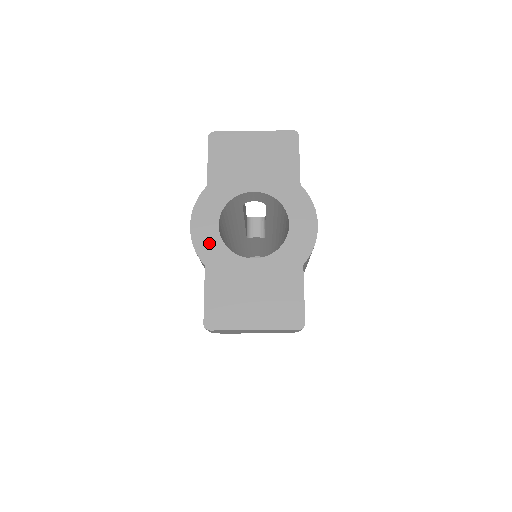
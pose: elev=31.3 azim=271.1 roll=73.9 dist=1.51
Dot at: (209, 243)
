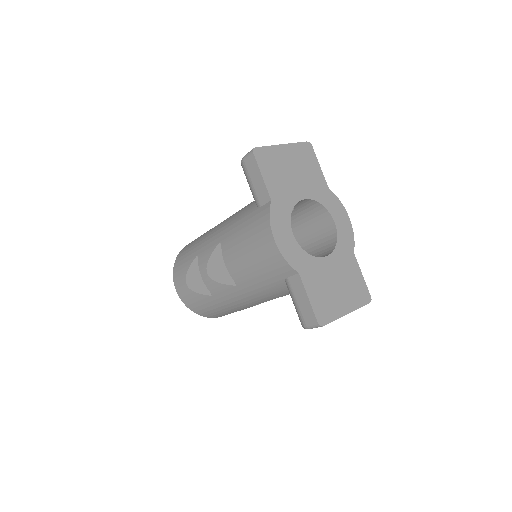
Dot at: (294, 252)
